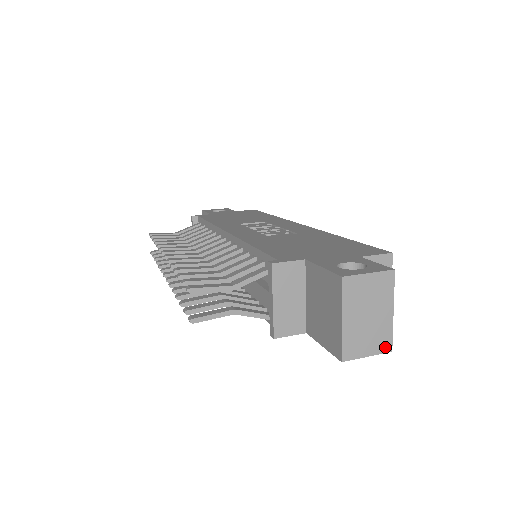
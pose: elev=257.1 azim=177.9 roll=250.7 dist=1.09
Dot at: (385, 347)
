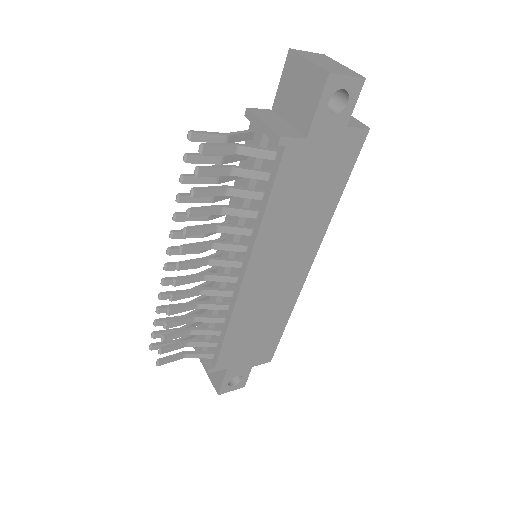
Dot at: (357, 76)
